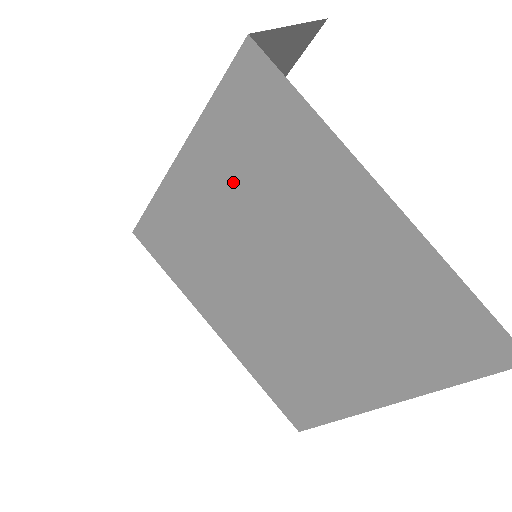
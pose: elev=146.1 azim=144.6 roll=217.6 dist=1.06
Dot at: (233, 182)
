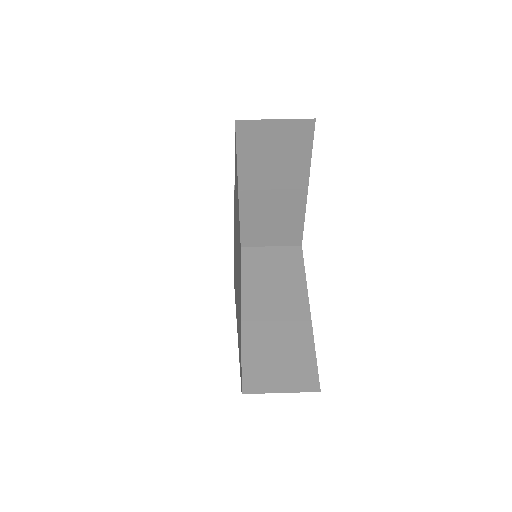
Dot at: (237, 199)
